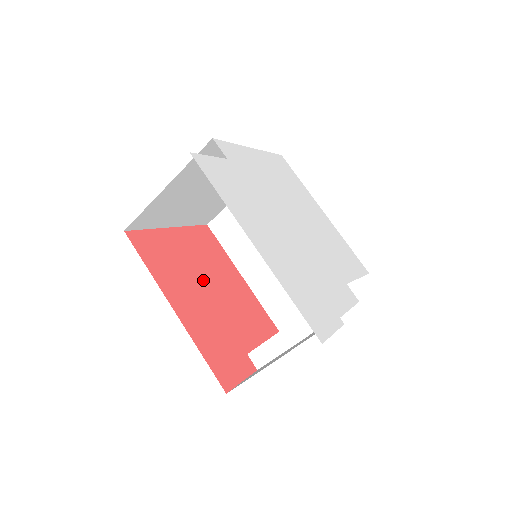
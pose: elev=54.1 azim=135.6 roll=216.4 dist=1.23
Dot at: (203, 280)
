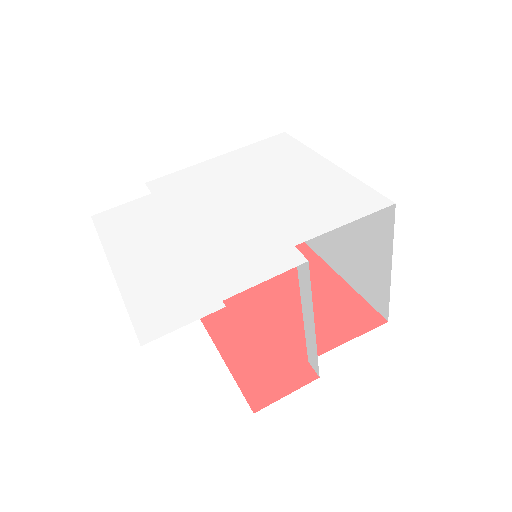
Dot at: (266, 297)
